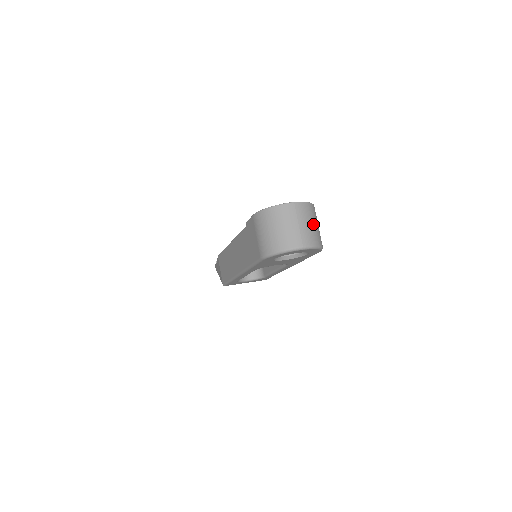
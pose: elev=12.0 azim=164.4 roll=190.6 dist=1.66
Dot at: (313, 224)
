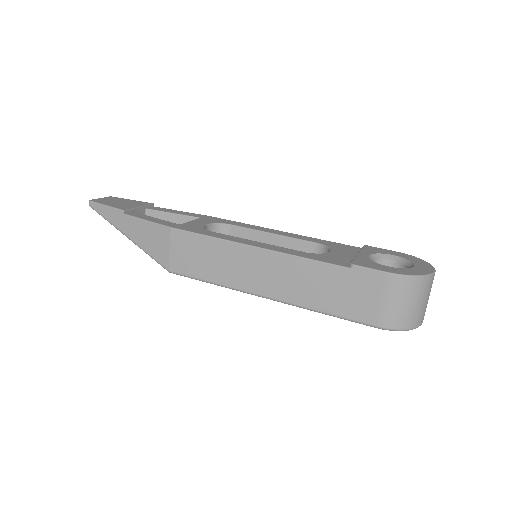
Dot at: occluded
